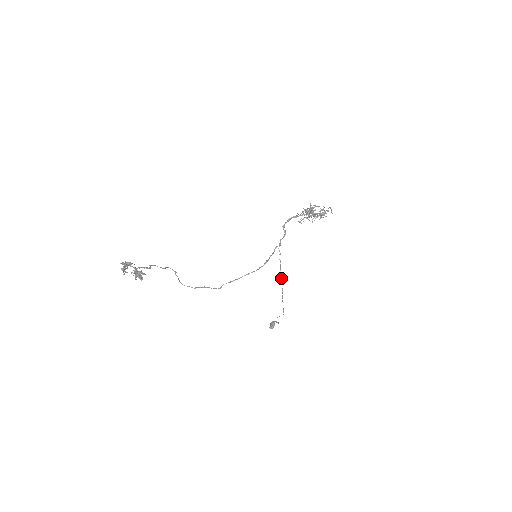
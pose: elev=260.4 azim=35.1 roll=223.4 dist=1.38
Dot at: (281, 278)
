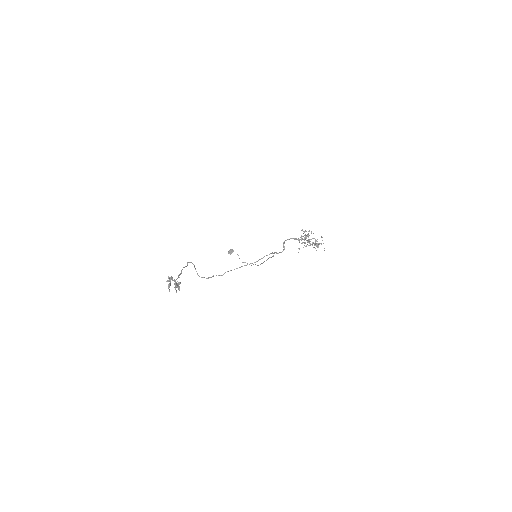
Dot at: occluded
